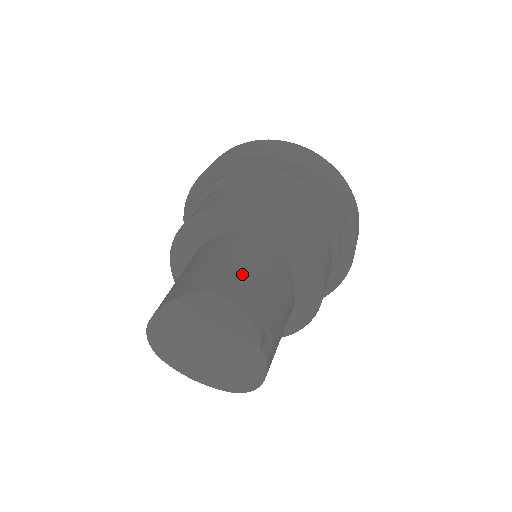
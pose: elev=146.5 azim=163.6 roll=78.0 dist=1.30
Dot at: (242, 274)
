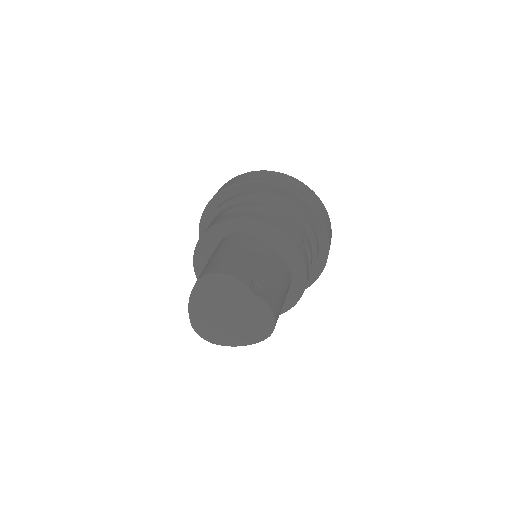
Dot at: (221, 258)
